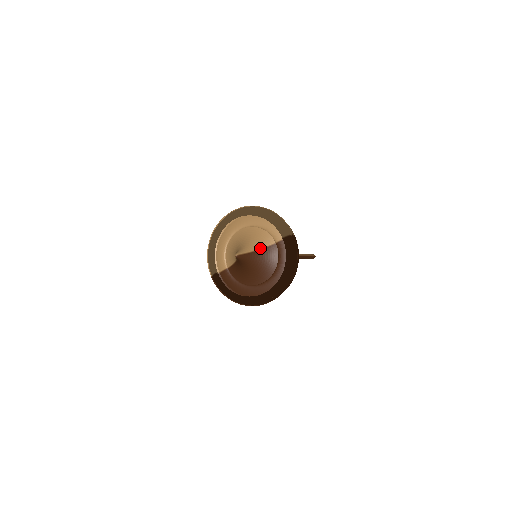
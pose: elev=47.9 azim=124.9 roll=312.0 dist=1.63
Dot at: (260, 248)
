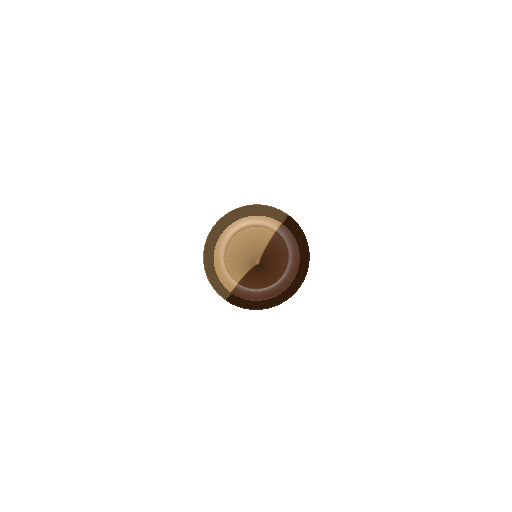
Dot at: (266, 245)
